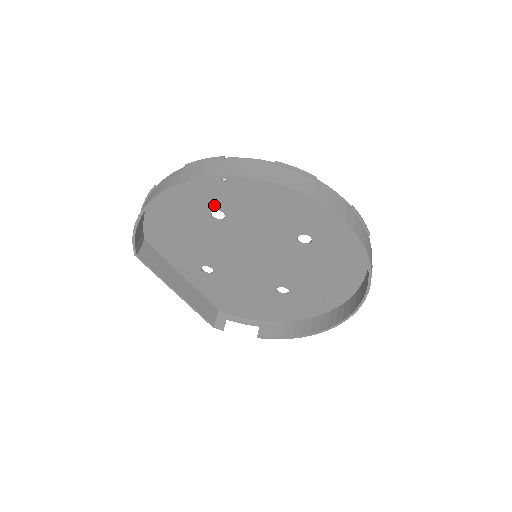
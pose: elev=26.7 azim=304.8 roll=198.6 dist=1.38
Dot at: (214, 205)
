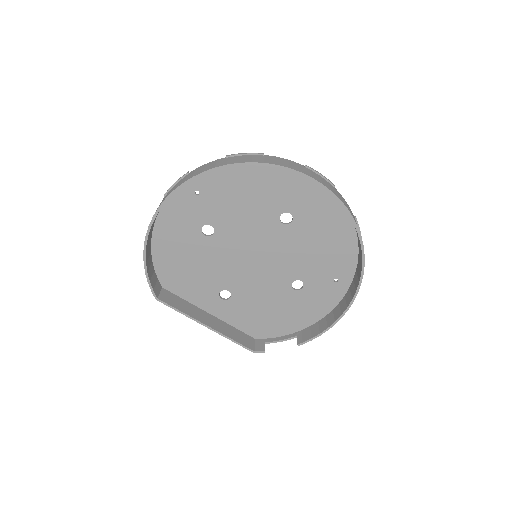
Dot at: (200, 221)
